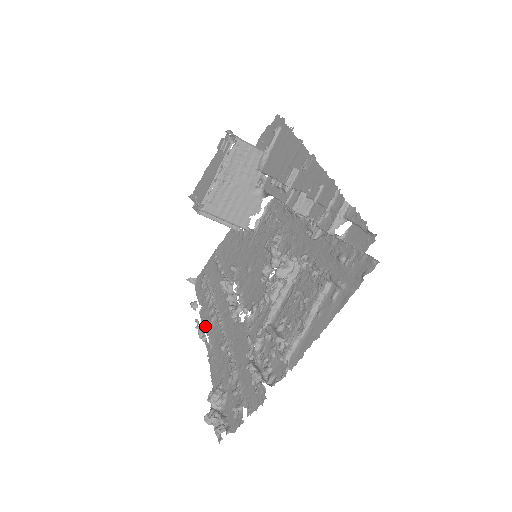
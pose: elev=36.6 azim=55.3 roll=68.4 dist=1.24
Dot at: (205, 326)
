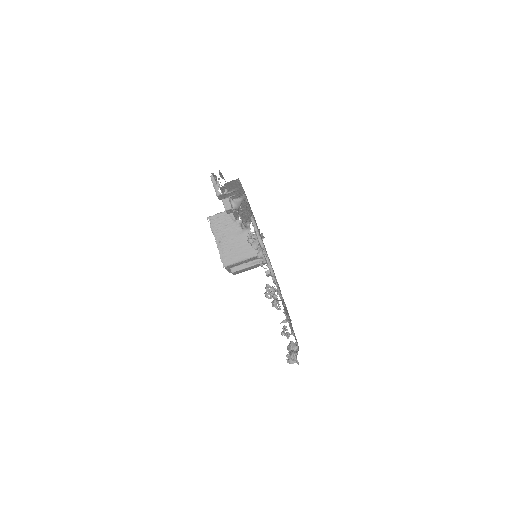
Dot at: occluded
